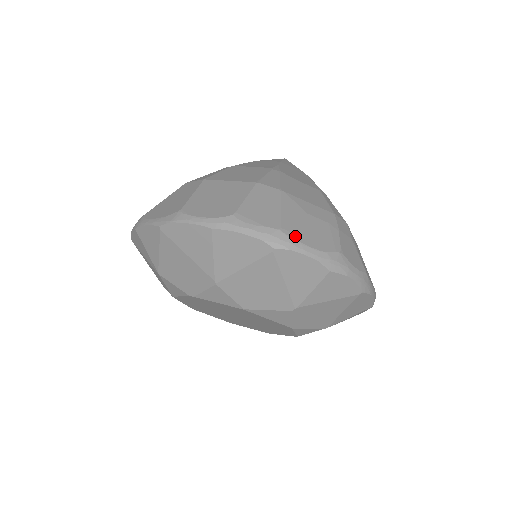
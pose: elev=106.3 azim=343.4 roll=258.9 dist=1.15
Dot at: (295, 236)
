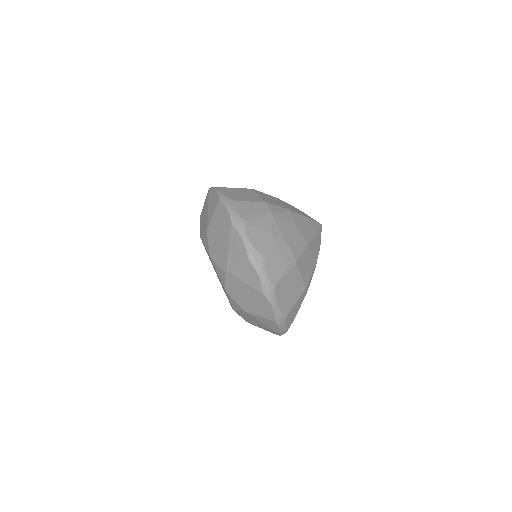
Dot at: (247, 229)
